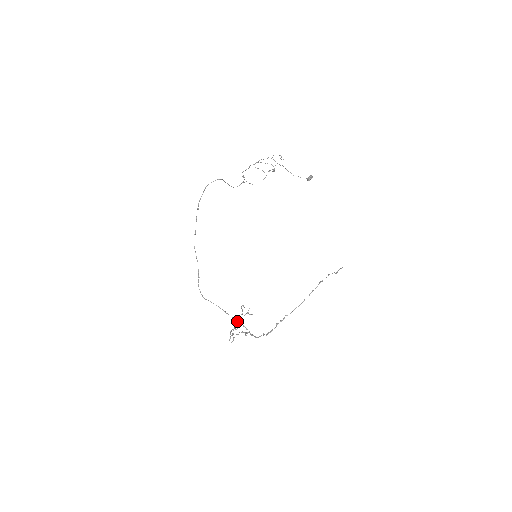
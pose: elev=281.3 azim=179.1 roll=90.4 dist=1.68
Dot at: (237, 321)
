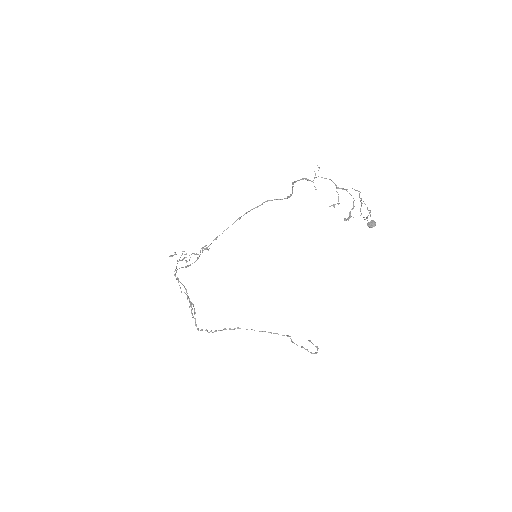
Dot at: (191, 303)
